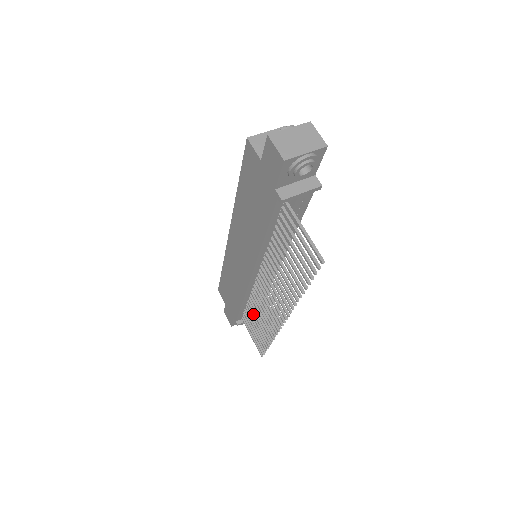
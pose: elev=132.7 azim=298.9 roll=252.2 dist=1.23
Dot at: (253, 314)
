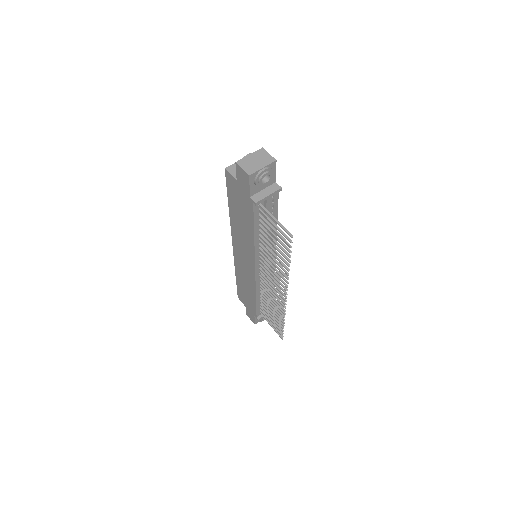
Dot at: (266, 305)
